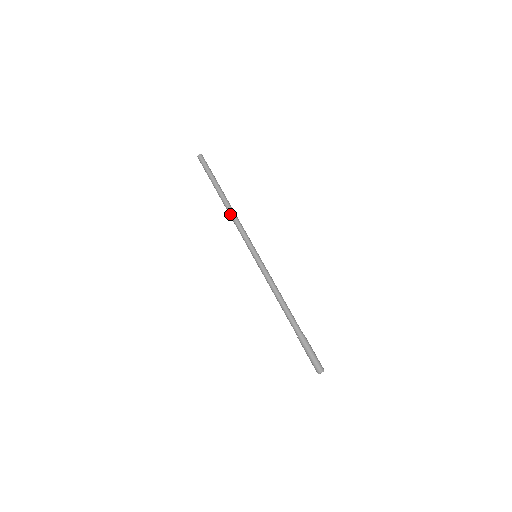
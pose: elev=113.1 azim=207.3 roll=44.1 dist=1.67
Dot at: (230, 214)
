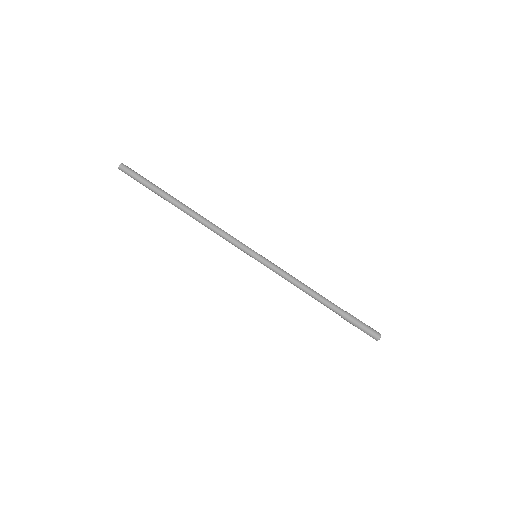
Dot at: occluded
